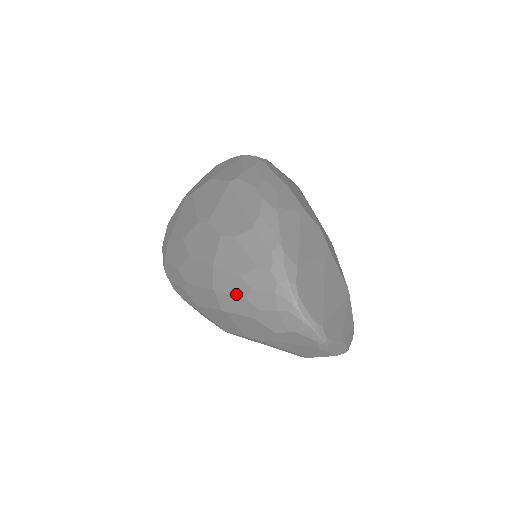
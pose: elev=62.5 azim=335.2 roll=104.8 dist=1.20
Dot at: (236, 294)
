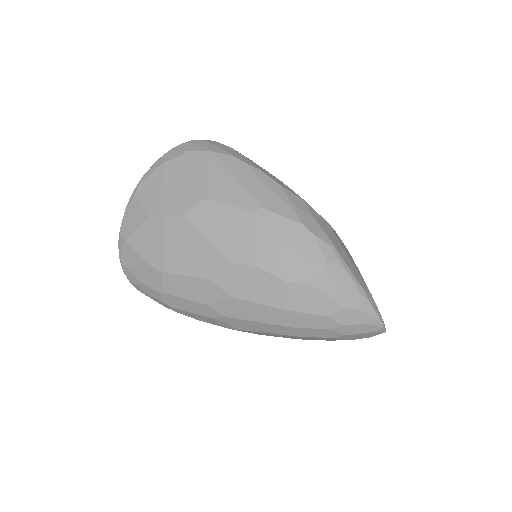
Dot at: (319, 328)
